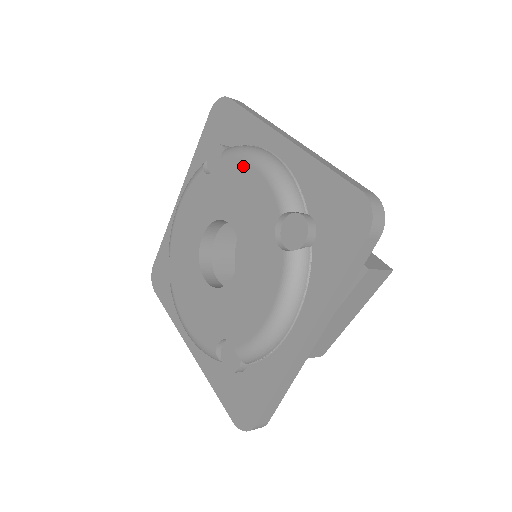
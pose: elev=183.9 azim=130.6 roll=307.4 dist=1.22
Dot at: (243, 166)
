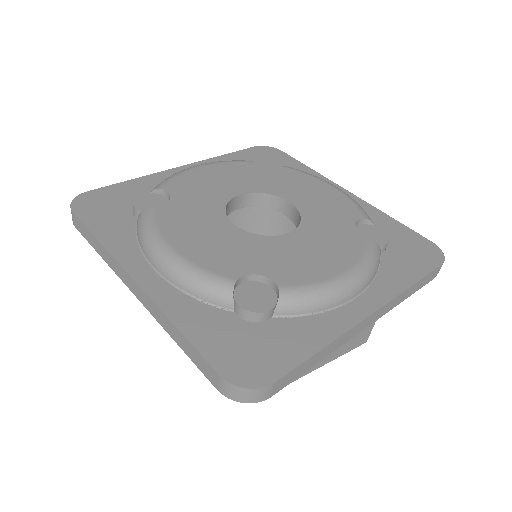
Dot at: (315, 180)
